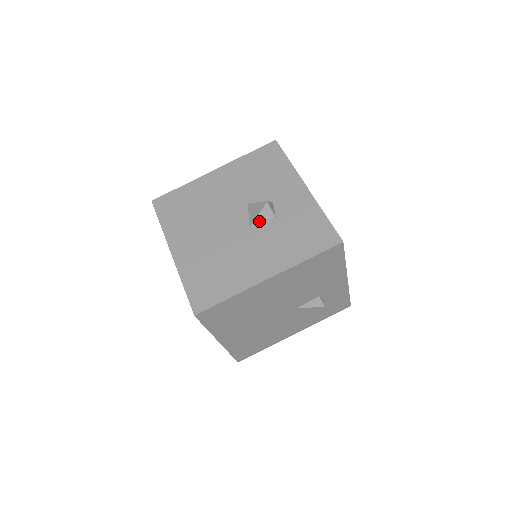
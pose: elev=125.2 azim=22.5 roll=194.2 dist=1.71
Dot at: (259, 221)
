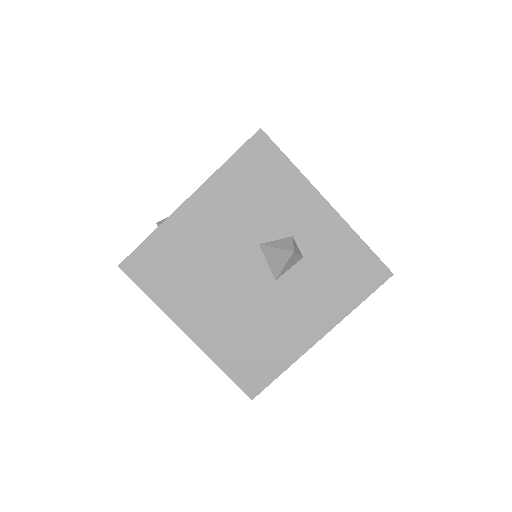
Dot at: (285, 270)
